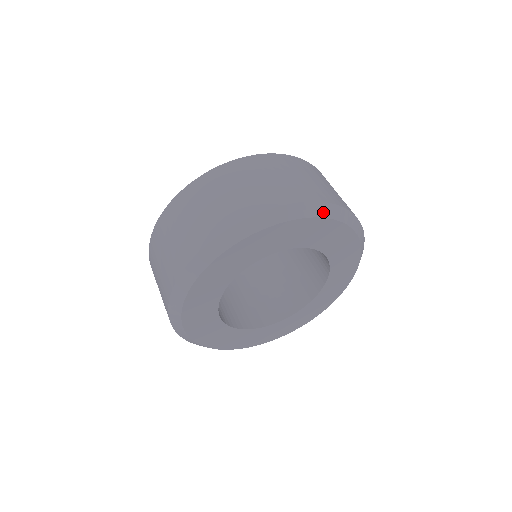
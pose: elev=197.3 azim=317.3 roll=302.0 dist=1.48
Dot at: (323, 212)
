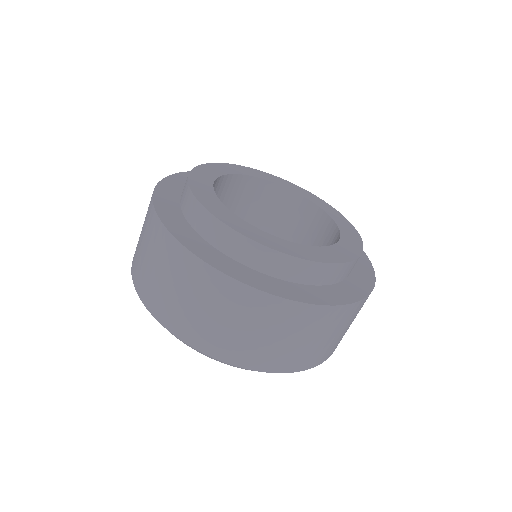
Dot at: occluded
